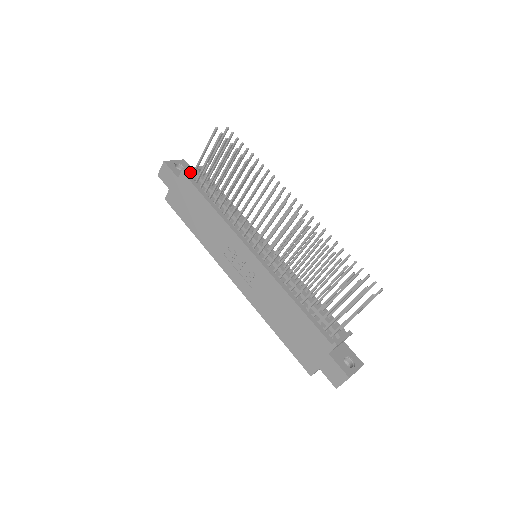
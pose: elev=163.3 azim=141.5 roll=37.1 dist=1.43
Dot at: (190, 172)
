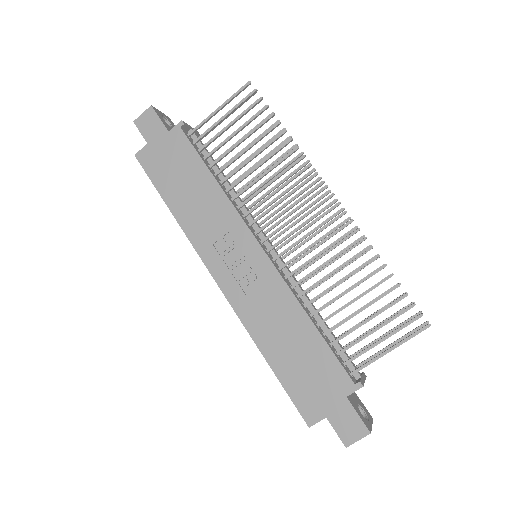
Dot at: (186, 130)
